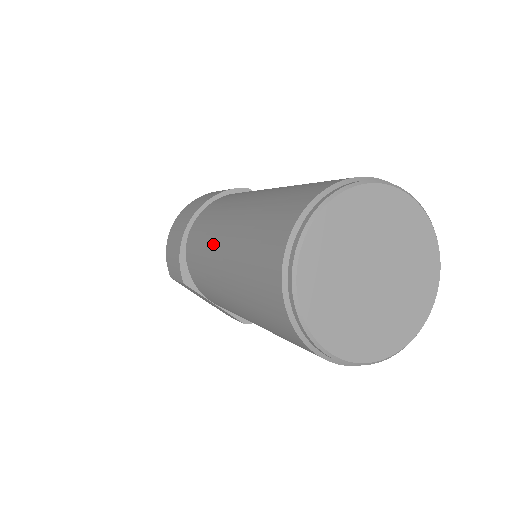
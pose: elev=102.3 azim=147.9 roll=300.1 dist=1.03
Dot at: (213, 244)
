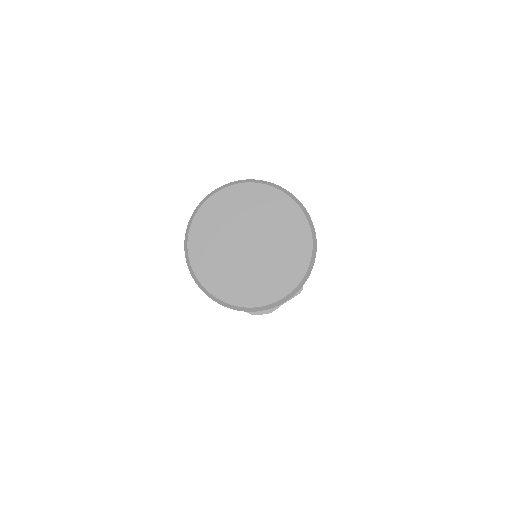
Dot at: occluded
